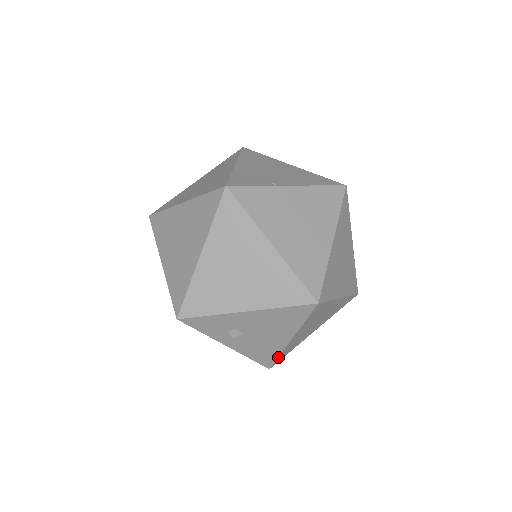
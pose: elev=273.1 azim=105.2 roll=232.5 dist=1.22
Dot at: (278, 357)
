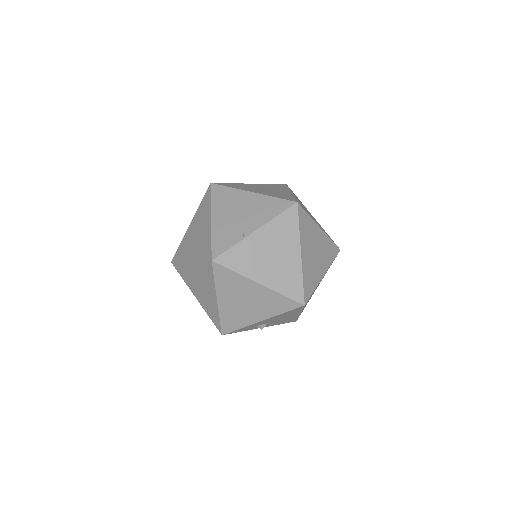
Dot at: occluded
